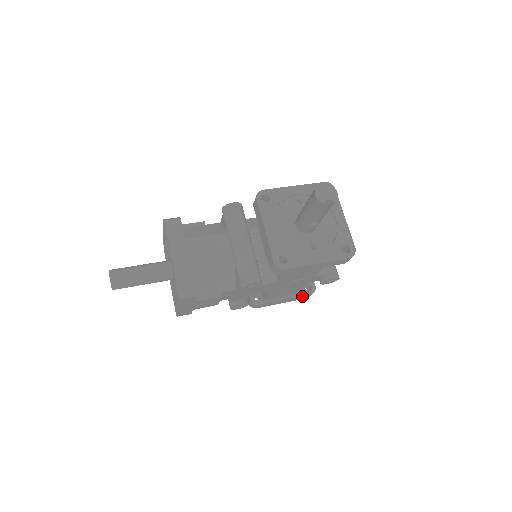
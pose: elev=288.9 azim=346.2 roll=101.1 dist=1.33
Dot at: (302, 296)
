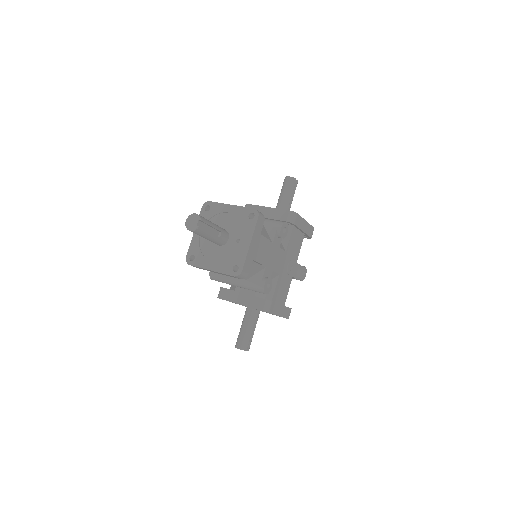
Dot at: (288, 308)
